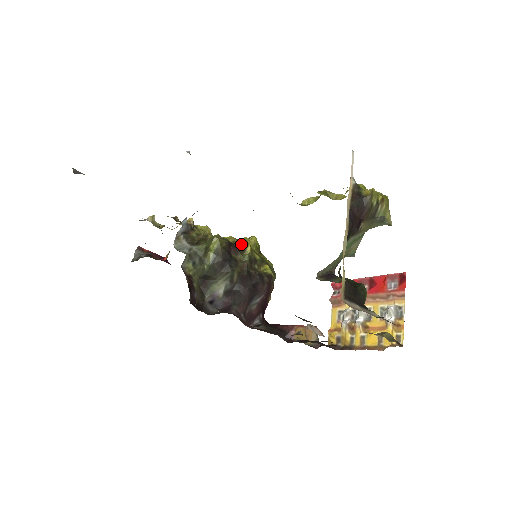
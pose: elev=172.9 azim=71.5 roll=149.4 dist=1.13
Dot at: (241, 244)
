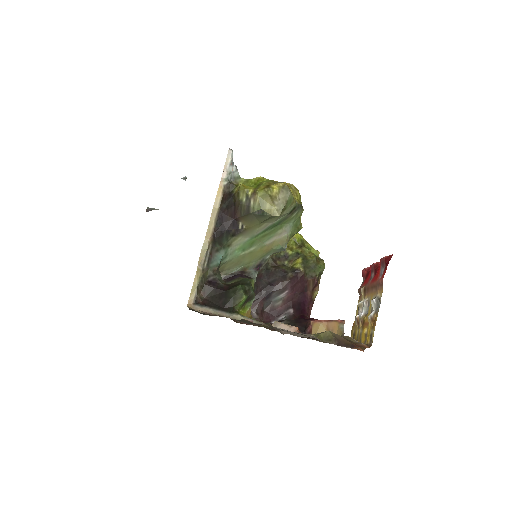
Dot at: occluded
